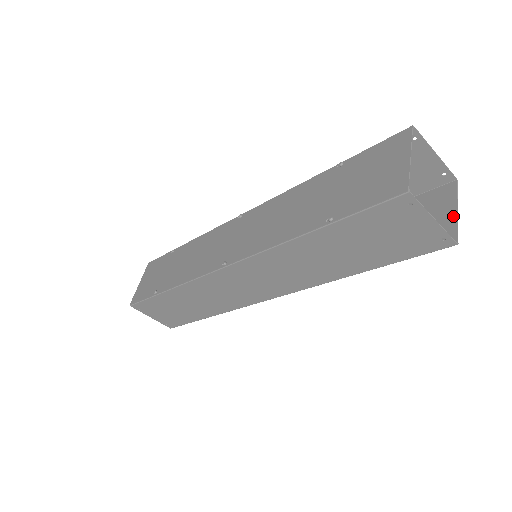
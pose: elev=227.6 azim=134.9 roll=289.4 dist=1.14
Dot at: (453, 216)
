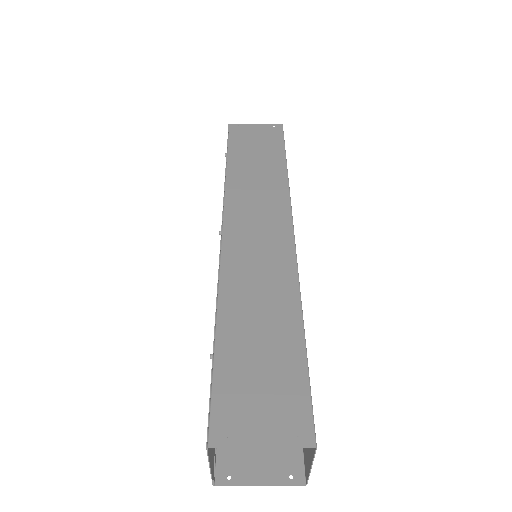
Dot at: (309, 465)
